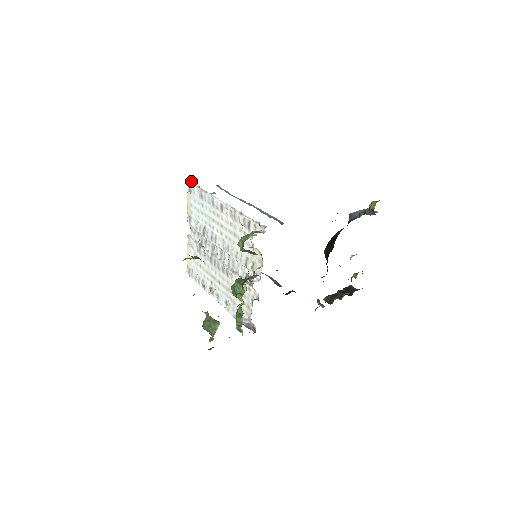
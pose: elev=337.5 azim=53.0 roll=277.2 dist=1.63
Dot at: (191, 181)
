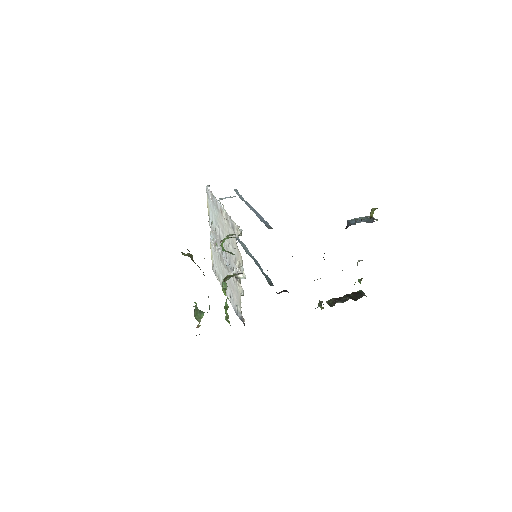
Dot at: (209, 186)
